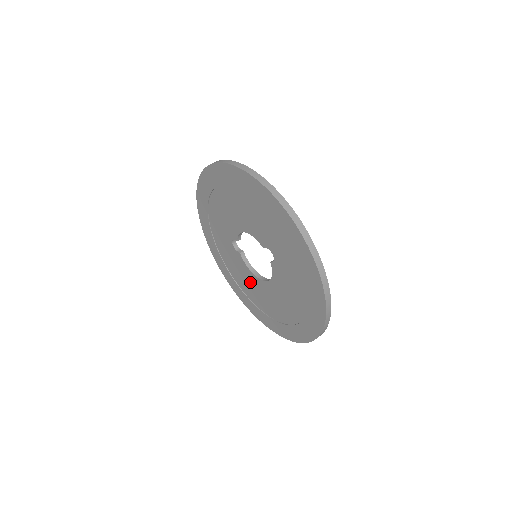
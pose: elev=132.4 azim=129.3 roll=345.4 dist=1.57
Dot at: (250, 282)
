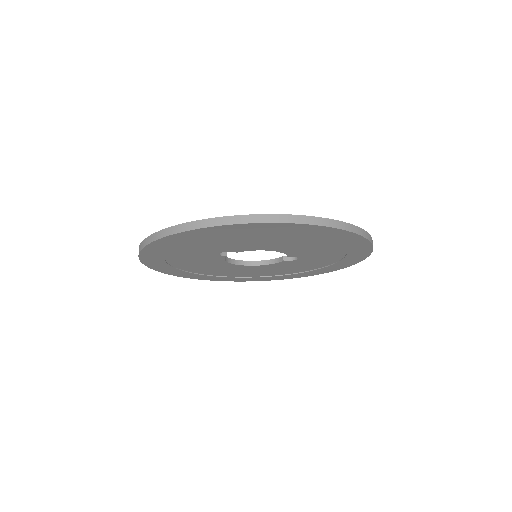
Dot at: (211, 266)
